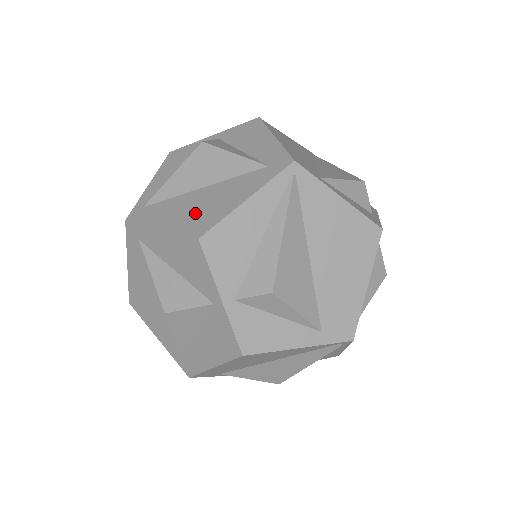
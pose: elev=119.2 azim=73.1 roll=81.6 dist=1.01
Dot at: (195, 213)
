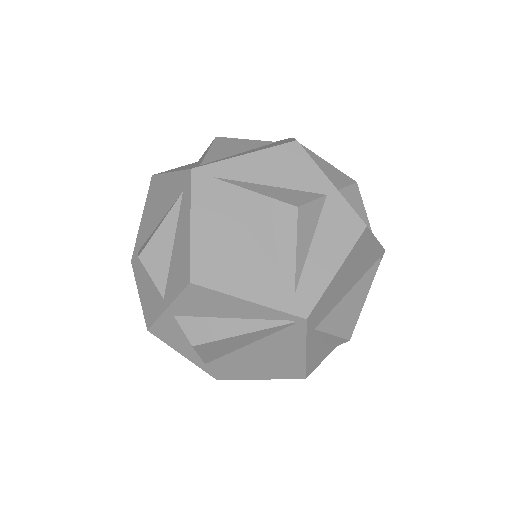
Dot at: (219, 253)
